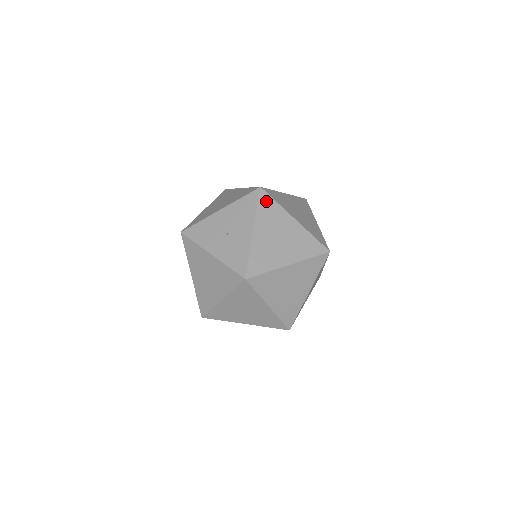
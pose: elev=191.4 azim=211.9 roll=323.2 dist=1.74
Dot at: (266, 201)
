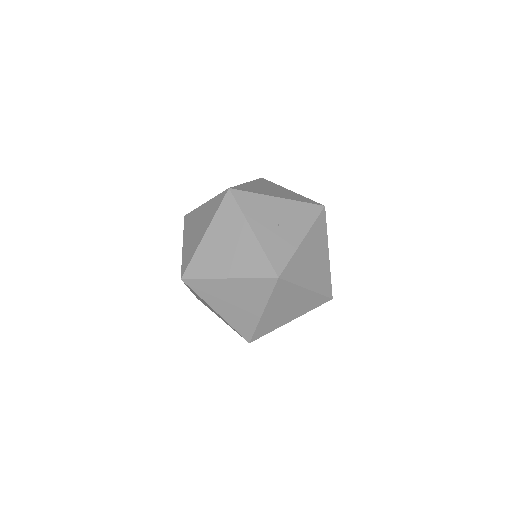
Dot at: (322, 221)
